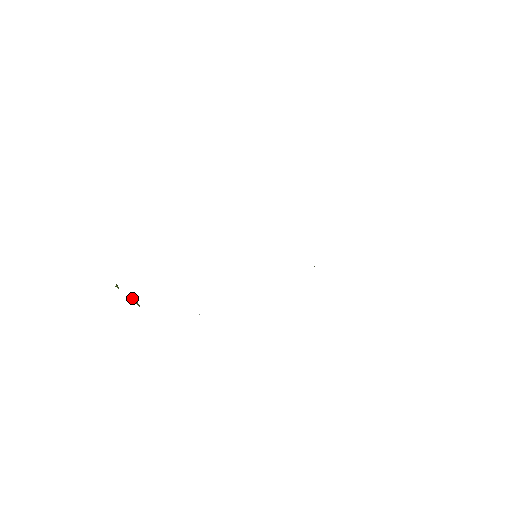
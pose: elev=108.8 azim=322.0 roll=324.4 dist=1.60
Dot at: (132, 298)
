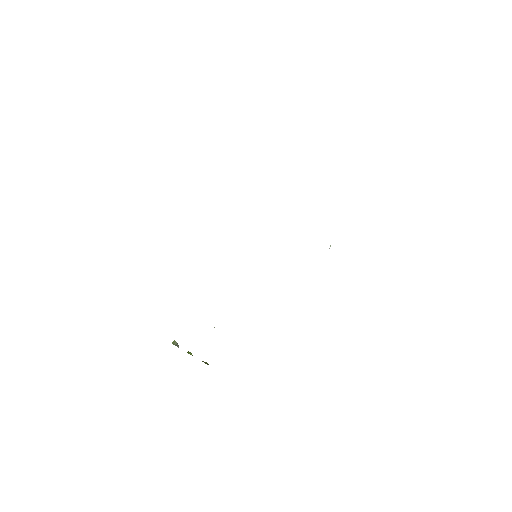
Dot at: (172, 342)
